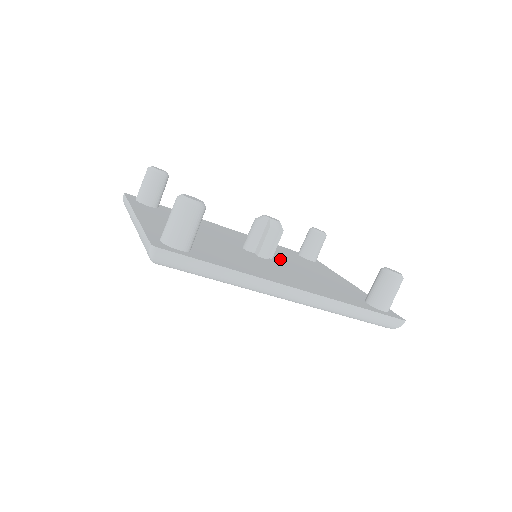
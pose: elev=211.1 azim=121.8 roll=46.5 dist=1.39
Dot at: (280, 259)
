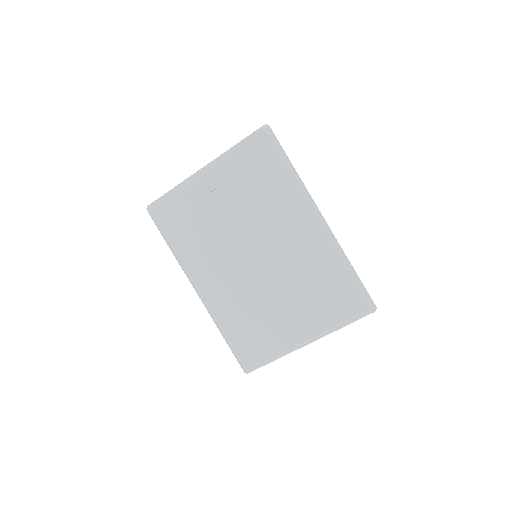
Dot at: occluded
